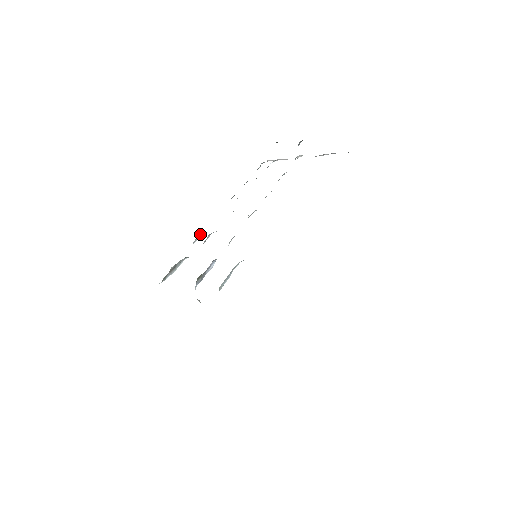
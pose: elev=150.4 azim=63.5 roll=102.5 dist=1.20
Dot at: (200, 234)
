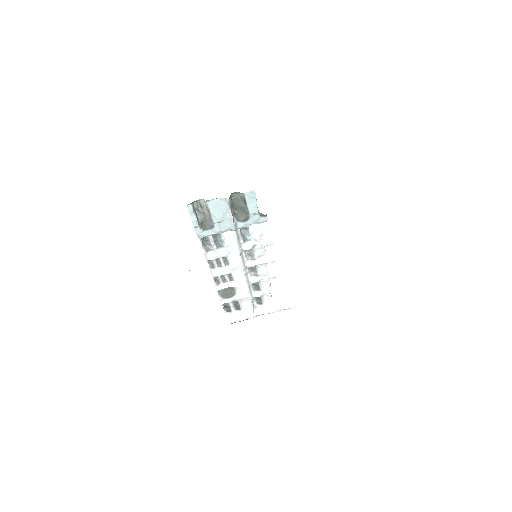
Dot at: (203, 247)
